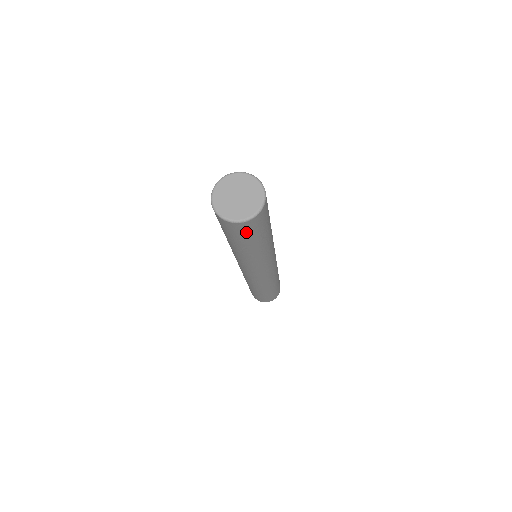
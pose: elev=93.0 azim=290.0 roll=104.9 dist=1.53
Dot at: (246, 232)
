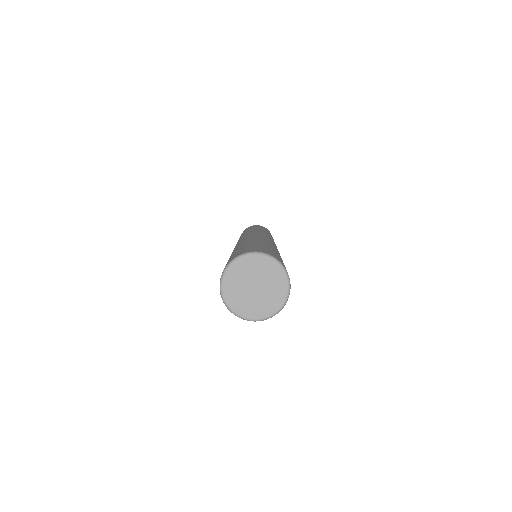
Dot at: occluded
